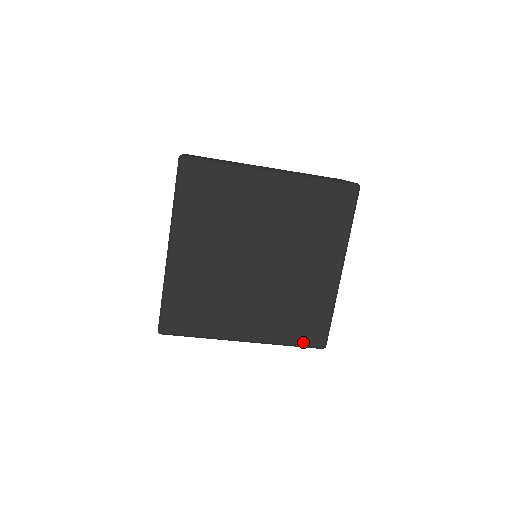
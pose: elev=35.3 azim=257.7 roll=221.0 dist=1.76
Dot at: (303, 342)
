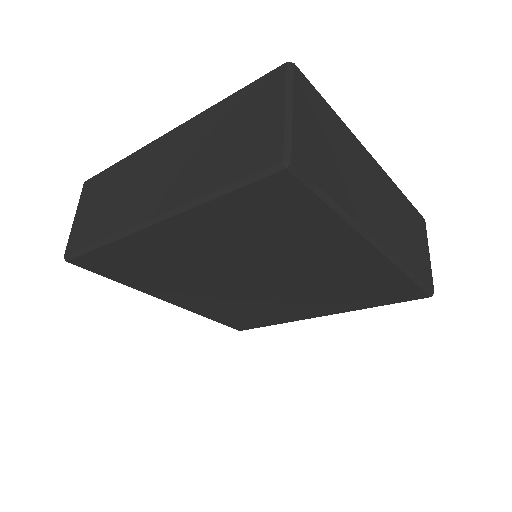
Dot at: (225, 323)
